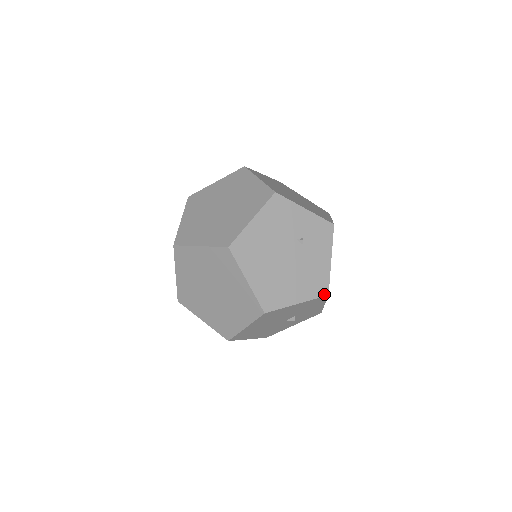
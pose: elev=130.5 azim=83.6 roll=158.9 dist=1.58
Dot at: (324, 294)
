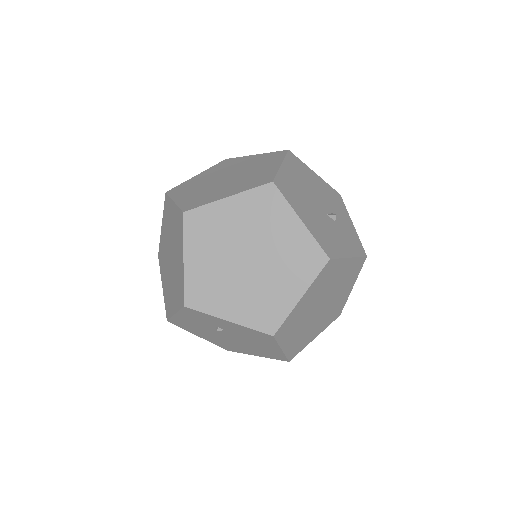
Dot at: occluded
